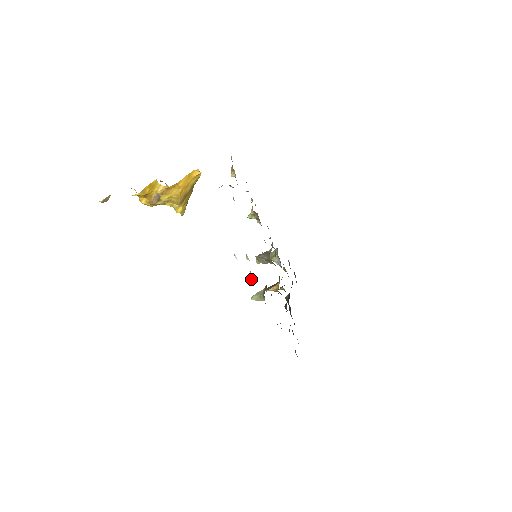
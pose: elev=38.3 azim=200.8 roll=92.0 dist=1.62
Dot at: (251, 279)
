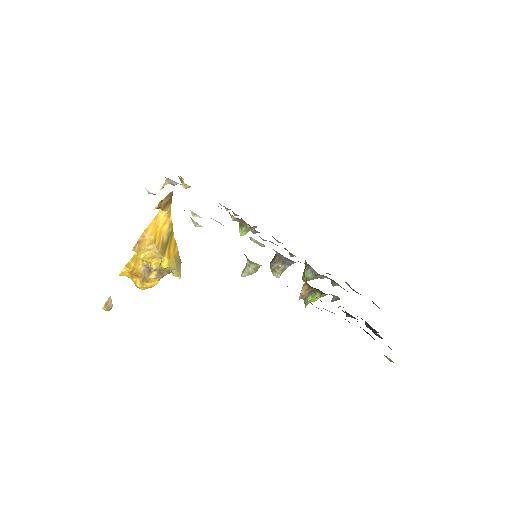
Dot at: (194, 222)
